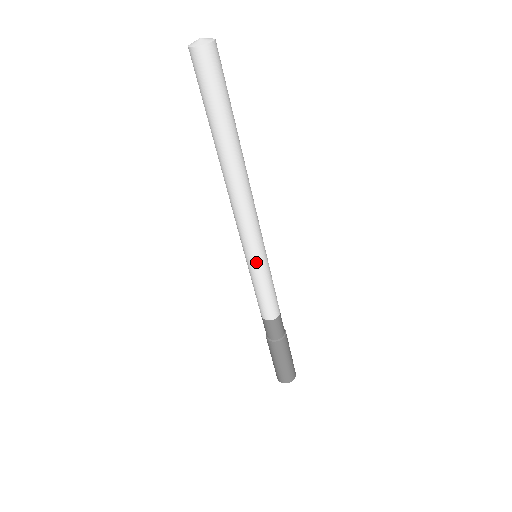
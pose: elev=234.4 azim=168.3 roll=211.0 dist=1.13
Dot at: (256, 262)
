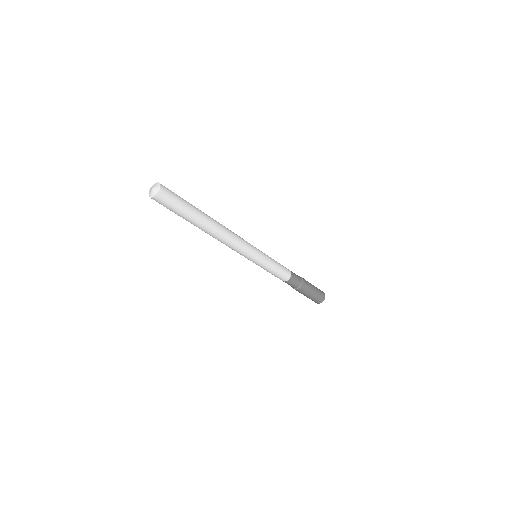
Dot at: (252, 261)
